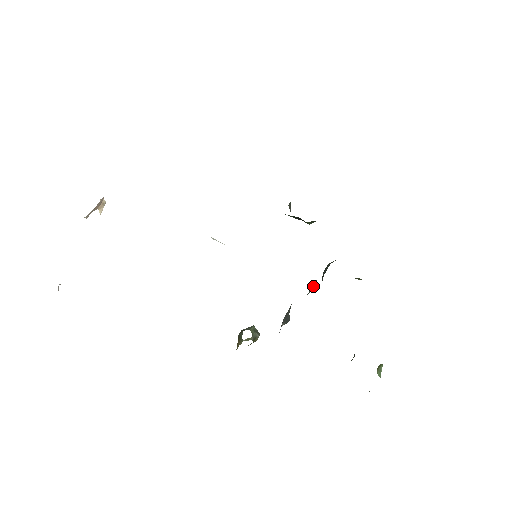
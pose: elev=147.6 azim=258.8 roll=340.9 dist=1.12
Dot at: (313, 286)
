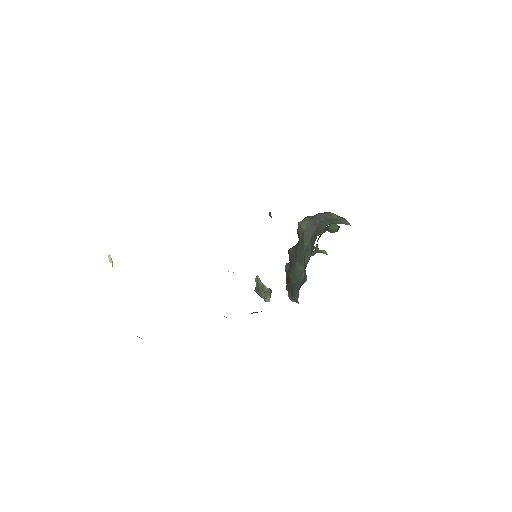
Dot at: (302, 265)
